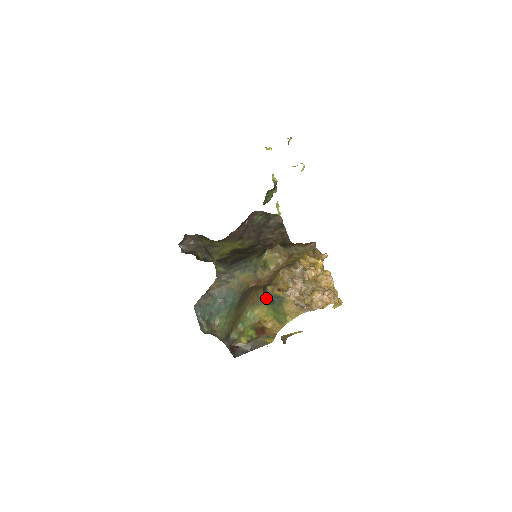
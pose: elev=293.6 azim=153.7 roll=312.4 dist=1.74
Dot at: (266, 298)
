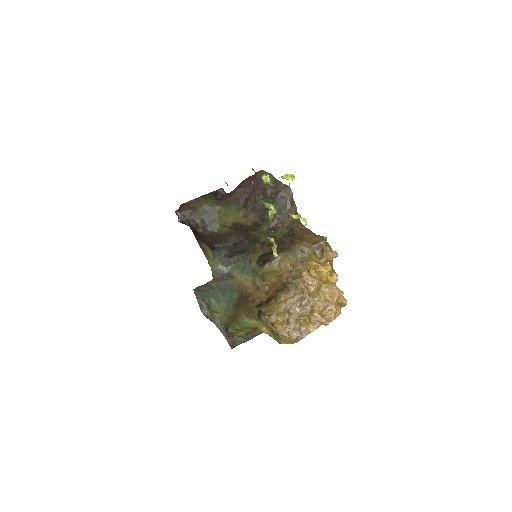
Dot at: occluded
